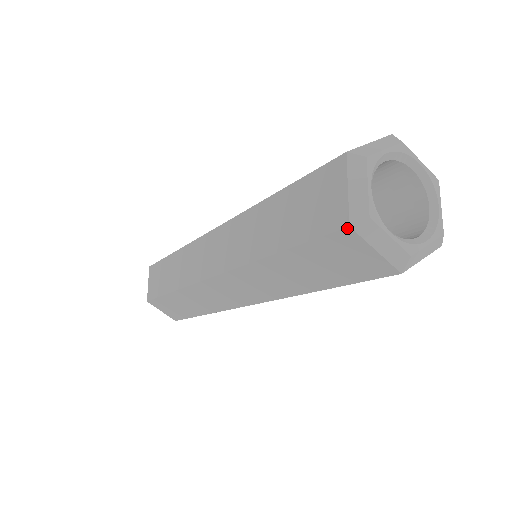
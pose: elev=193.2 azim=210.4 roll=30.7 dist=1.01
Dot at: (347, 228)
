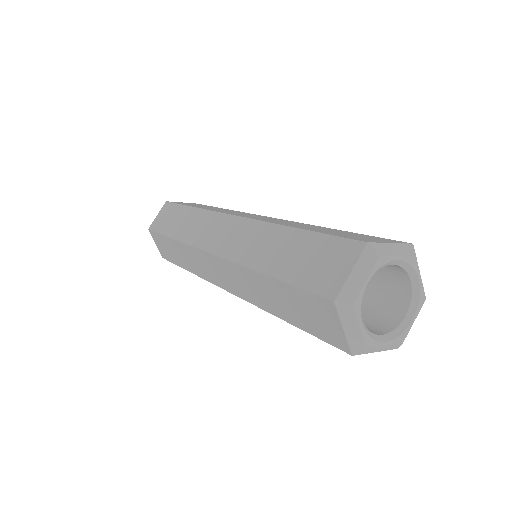
Dot at: (332, 301)
